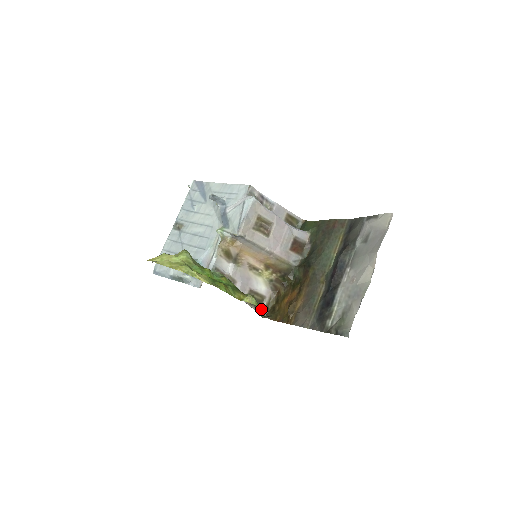
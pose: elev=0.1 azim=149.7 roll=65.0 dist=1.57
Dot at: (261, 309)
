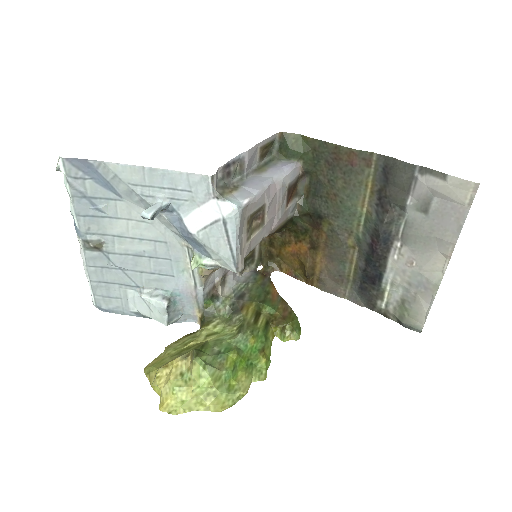
Dot at: (254, 260)
